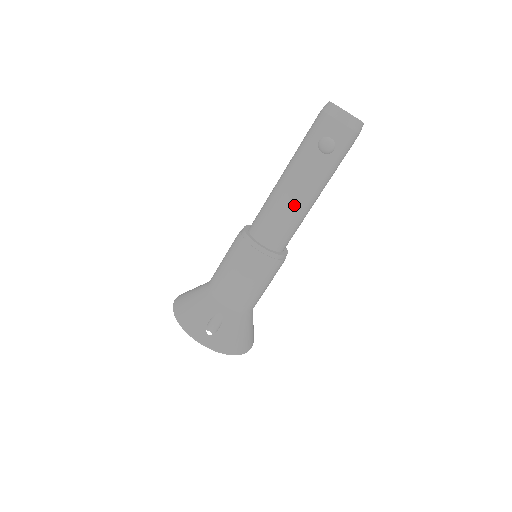
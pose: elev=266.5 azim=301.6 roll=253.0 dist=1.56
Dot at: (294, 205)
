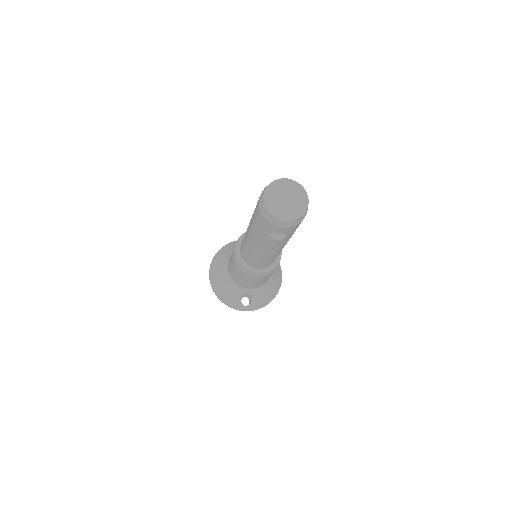
Dot at: (270, 256)
